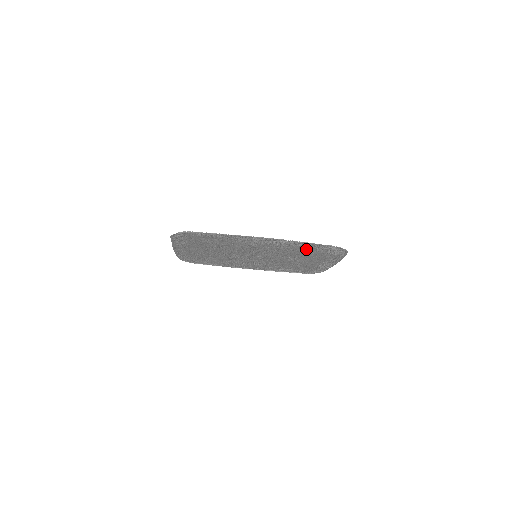
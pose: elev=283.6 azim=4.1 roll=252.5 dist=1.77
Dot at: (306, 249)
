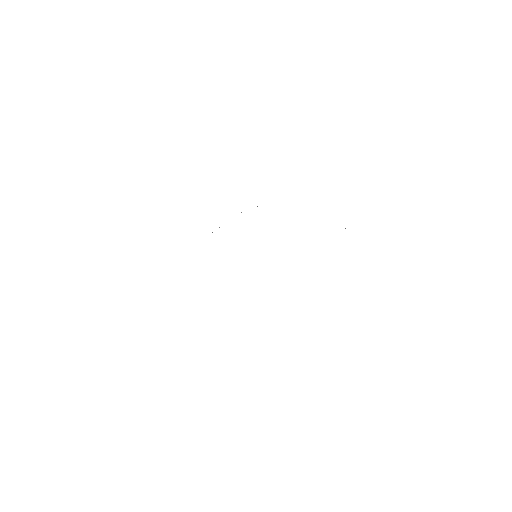
Dot at: occluded
